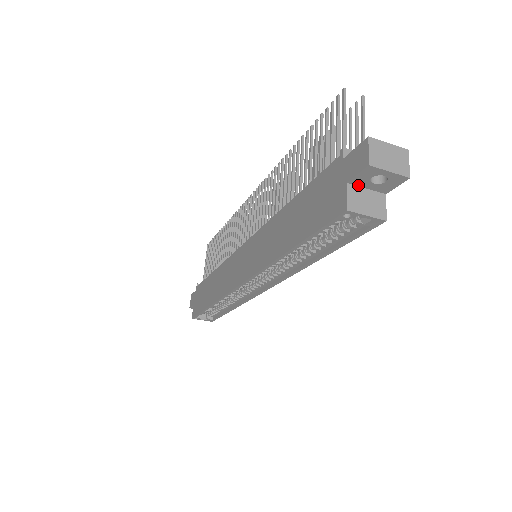
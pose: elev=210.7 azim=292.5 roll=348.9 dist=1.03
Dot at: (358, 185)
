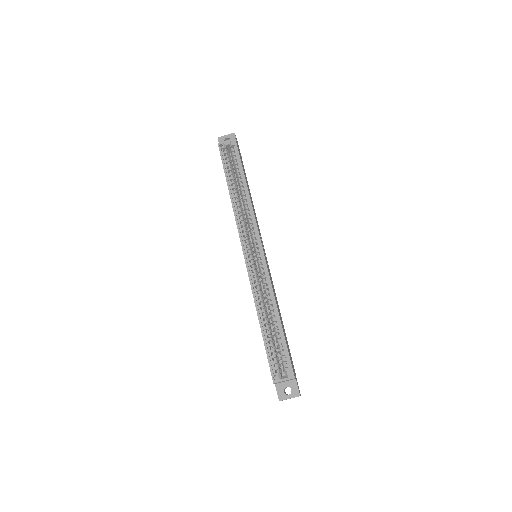
Dot at: occluded
